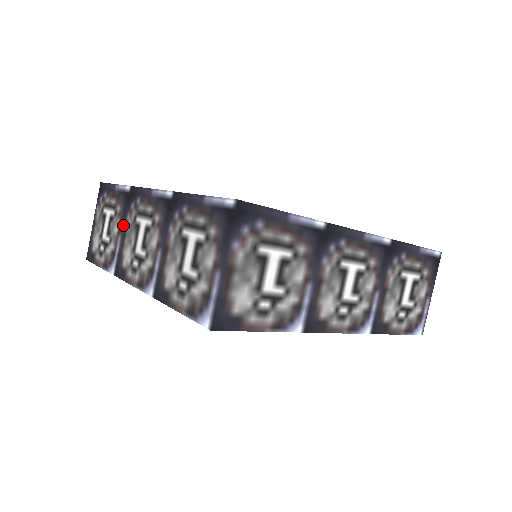
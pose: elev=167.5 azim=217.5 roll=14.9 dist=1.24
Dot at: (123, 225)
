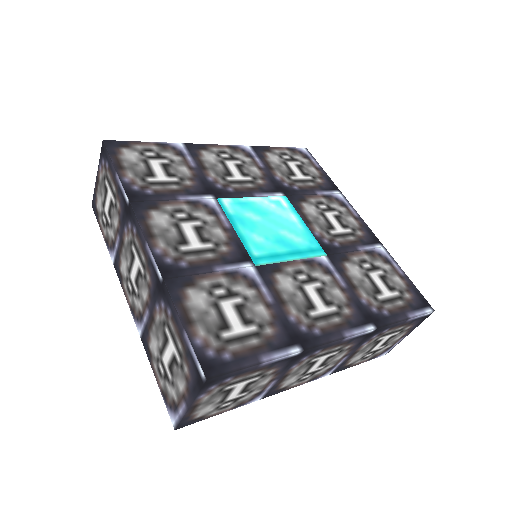
Dot at: (121, 231)
